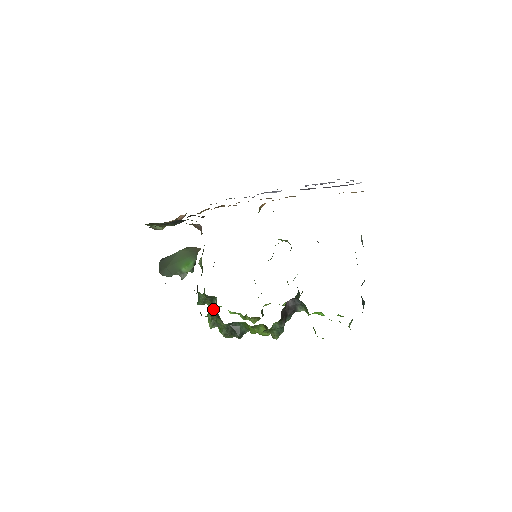
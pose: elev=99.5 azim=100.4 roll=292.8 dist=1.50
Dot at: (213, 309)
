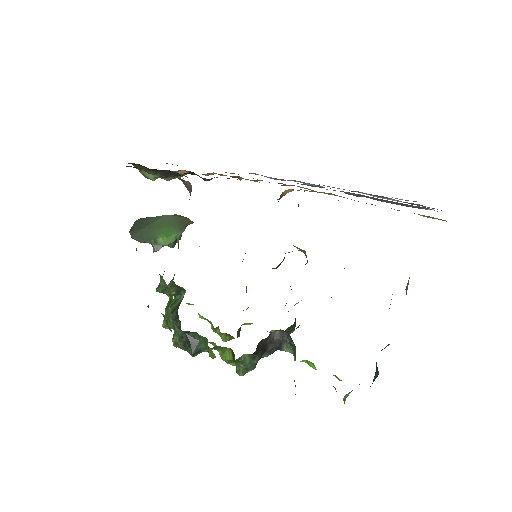
Dot at: (176, 304)
